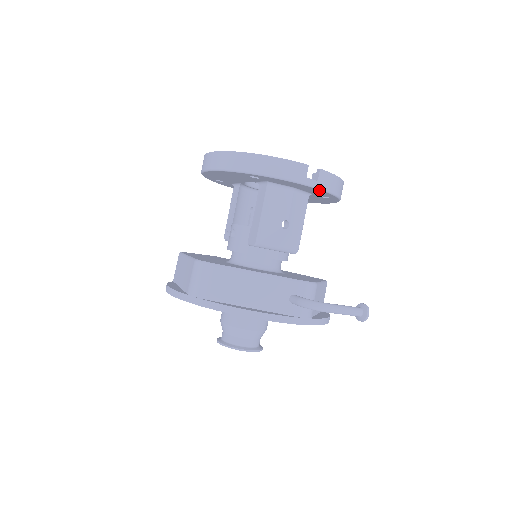
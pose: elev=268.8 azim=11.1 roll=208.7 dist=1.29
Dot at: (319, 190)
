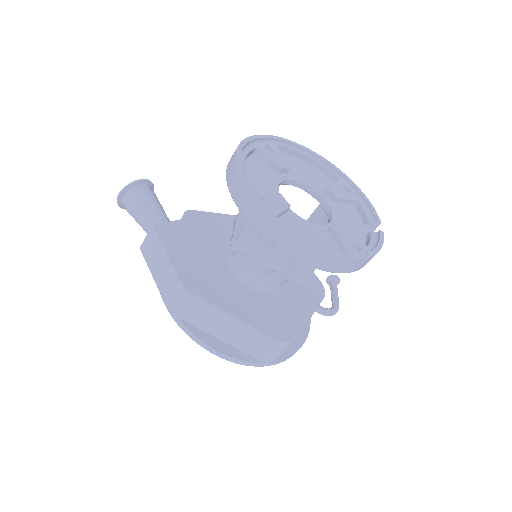
Dot at: occluded
